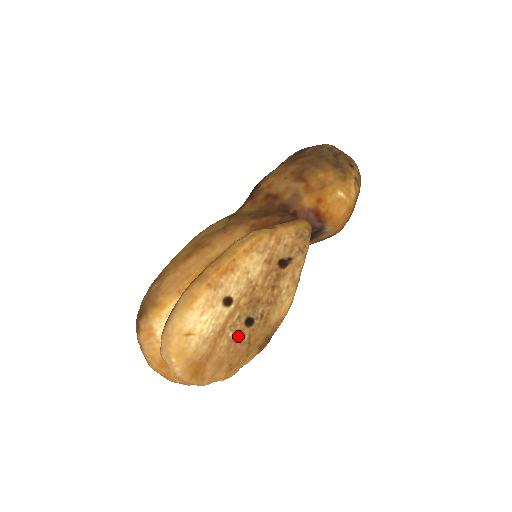
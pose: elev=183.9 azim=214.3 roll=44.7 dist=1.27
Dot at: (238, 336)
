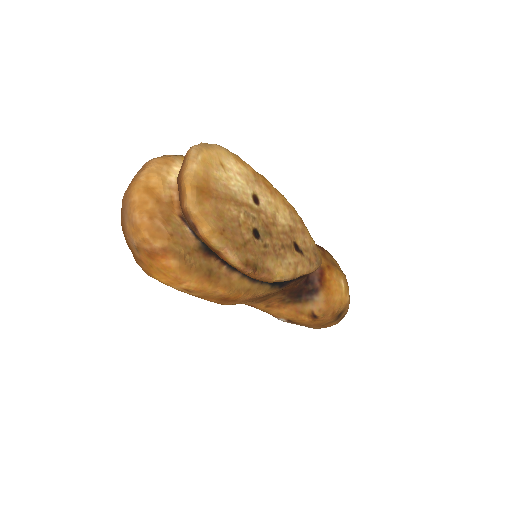
Dot at: (244, 226)
